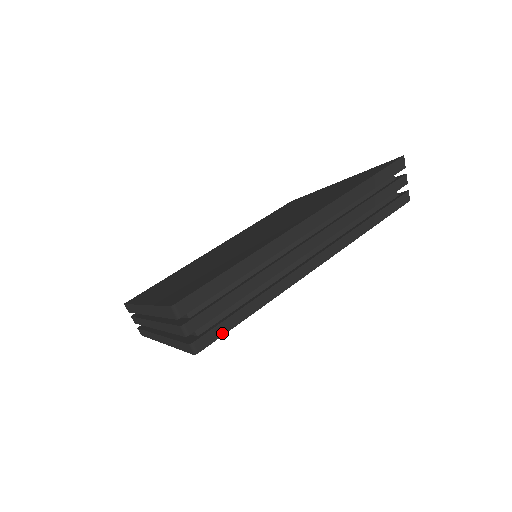
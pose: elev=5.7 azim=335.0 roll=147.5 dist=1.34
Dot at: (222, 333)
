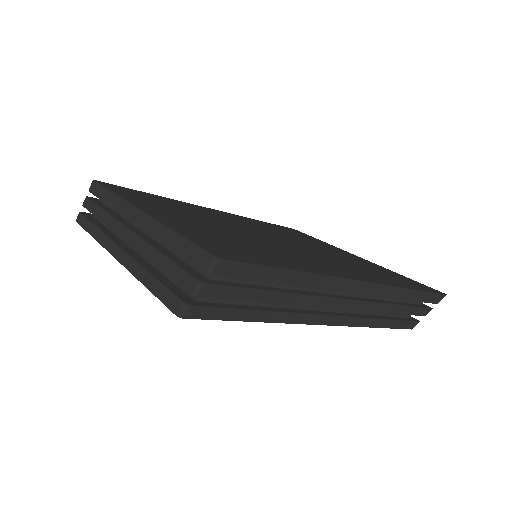
Dot at: (217, 317)
